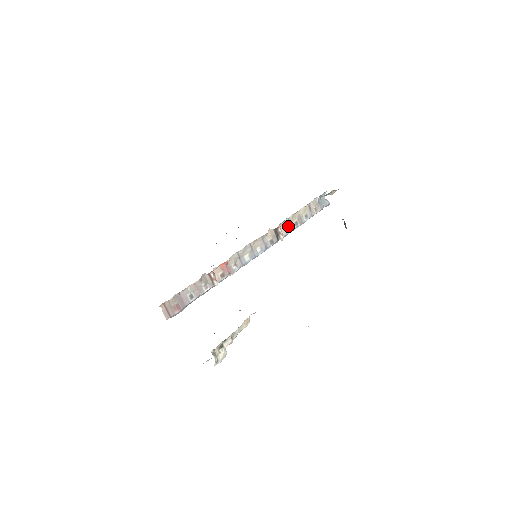
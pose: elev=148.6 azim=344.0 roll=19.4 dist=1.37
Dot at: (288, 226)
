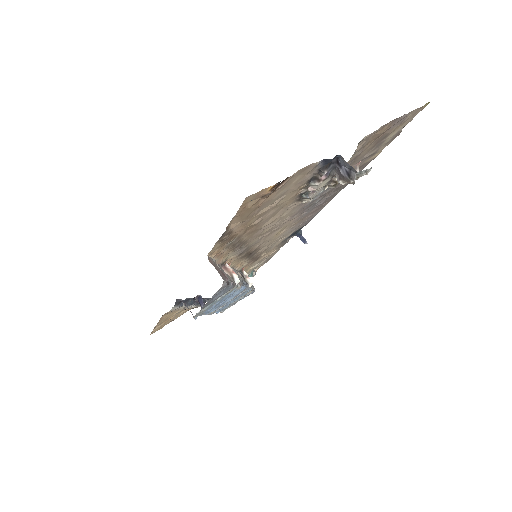
Dot at: occluded
